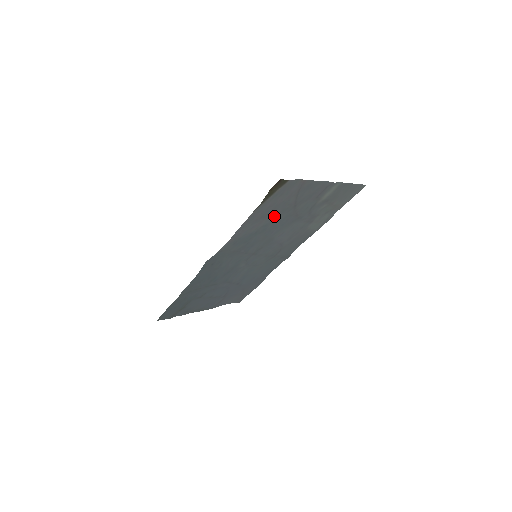
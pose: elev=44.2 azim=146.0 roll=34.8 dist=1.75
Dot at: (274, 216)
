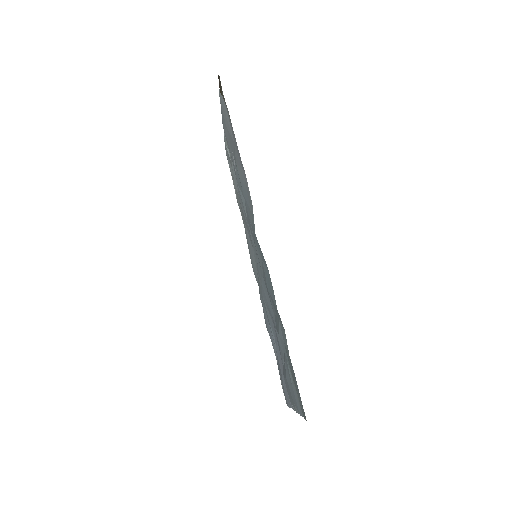
Dot at: occluded
